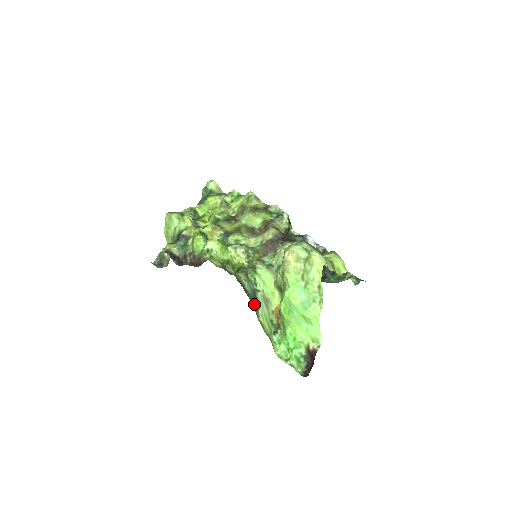
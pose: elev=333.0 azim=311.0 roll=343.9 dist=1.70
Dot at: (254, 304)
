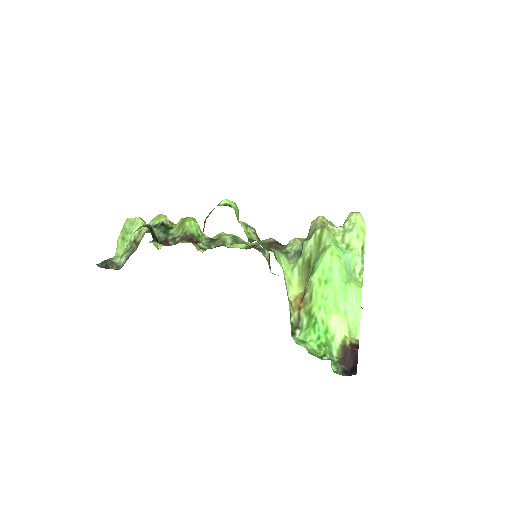
Dot at: occluded
